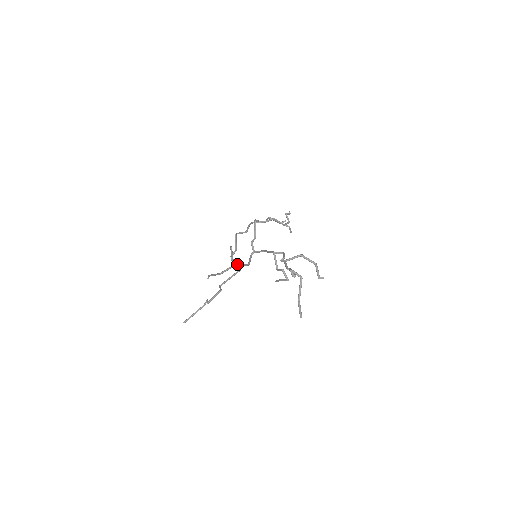
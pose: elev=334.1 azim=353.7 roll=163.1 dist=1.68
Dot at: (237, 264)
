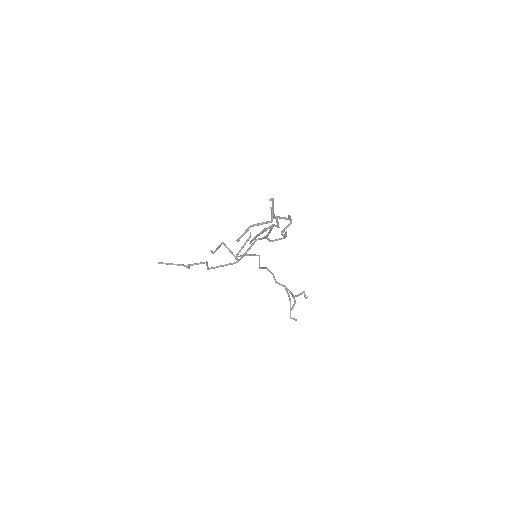
Dot at: occluded
